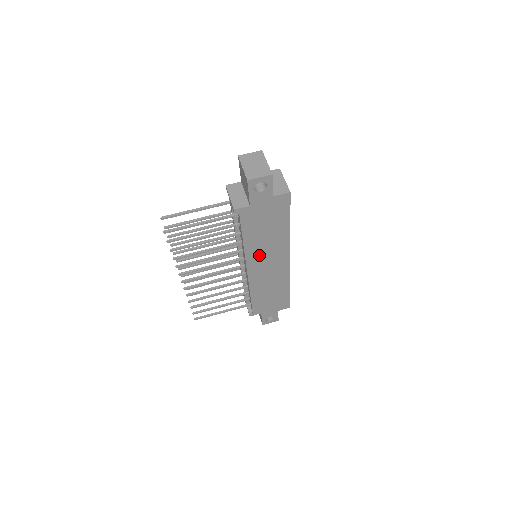
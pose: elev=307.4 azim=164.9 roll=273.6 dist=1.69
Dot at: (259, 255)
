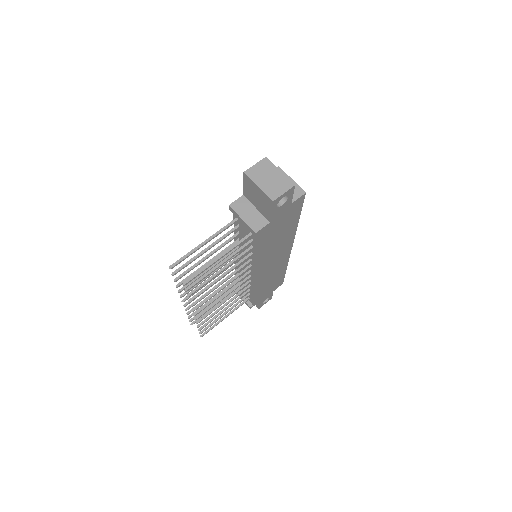
Dot at: (268, 258)
